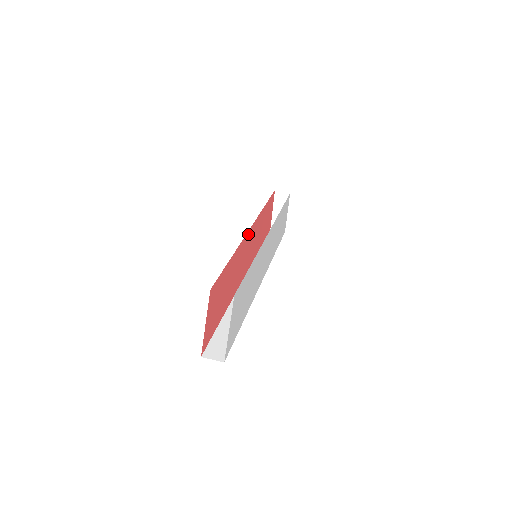
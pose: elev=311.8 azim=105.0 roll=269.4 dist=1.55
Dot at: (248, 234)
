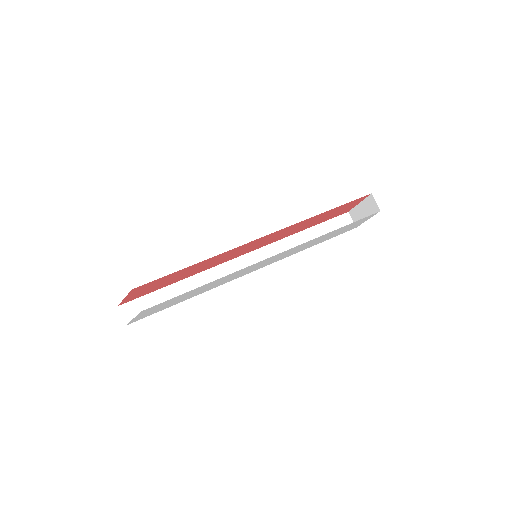
Dot at: (256, 240)
